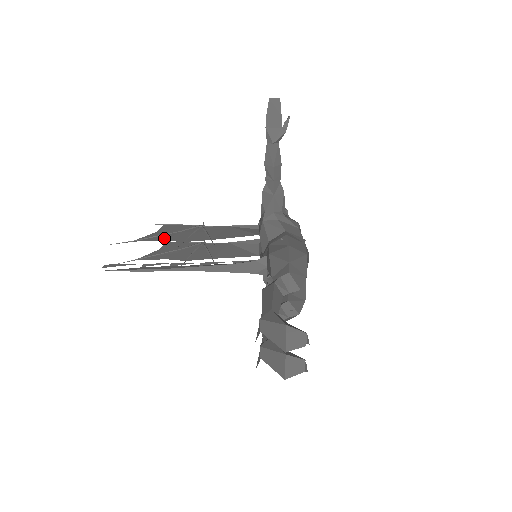
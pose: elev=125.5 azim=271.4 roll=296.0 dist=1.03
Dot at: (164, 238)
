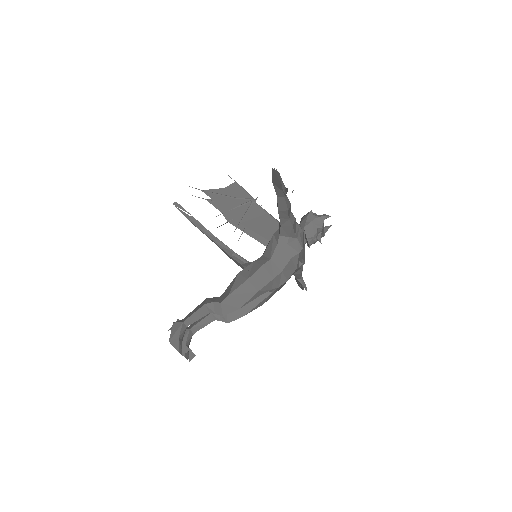
Dot at: (219, 200)
